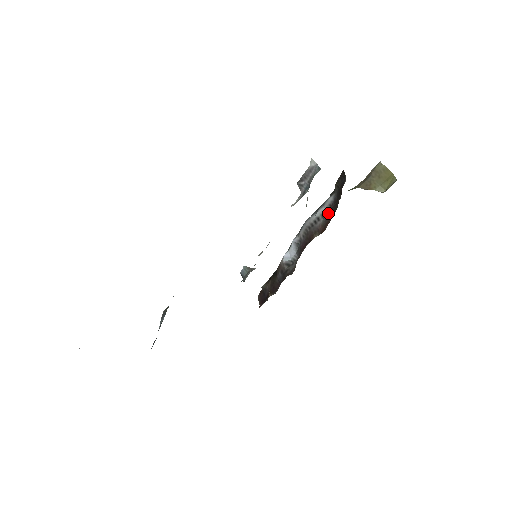
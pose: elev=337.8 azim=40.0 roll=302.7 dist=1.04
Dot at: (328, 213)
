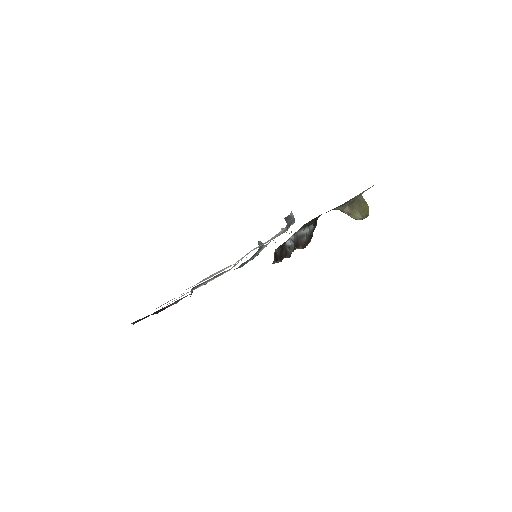
Dot at: (309, 236)
